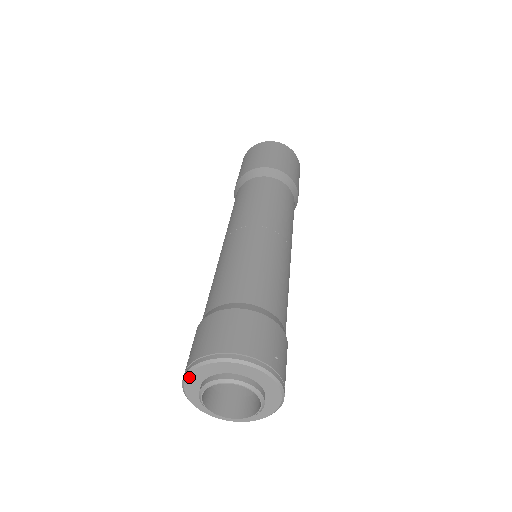
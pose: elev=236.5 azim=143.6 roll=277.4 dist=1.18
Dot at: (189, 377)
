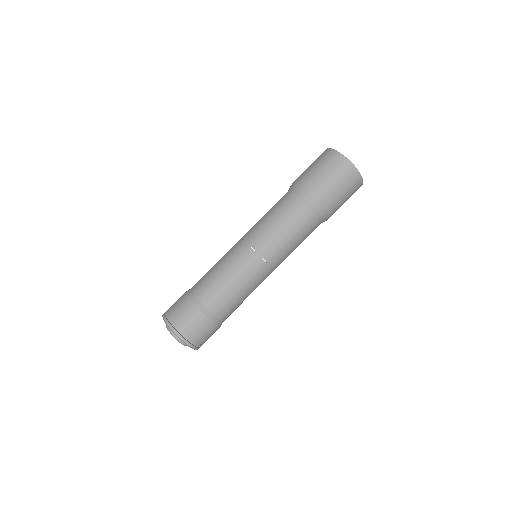
Dot at: (166, 324)
